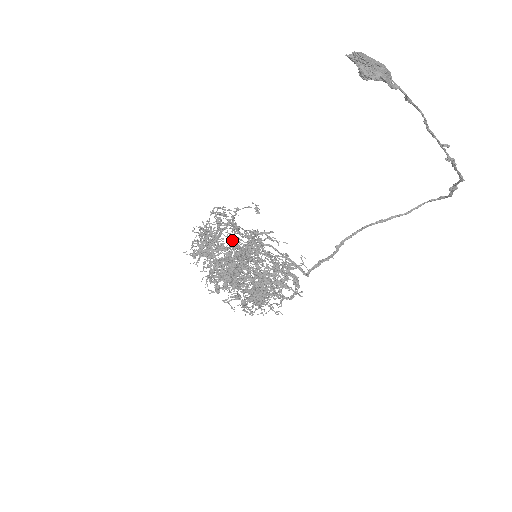
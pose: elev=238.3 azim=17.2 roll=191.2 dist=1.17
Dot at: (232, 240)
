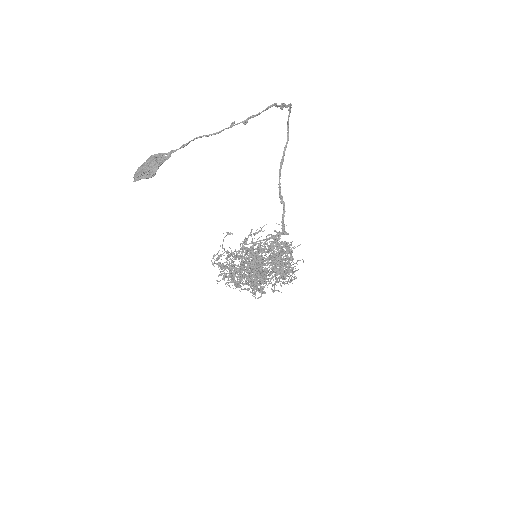
Dot at: occluded
